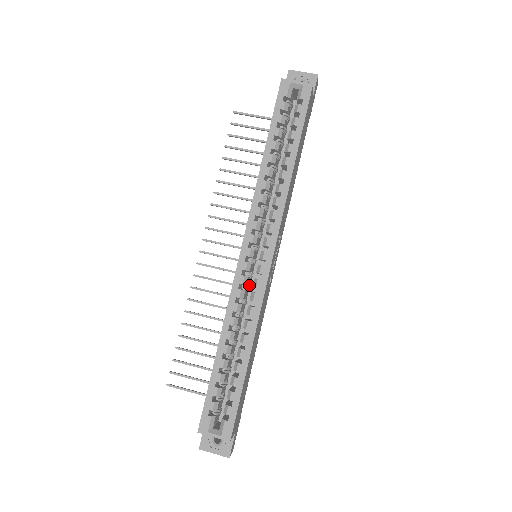
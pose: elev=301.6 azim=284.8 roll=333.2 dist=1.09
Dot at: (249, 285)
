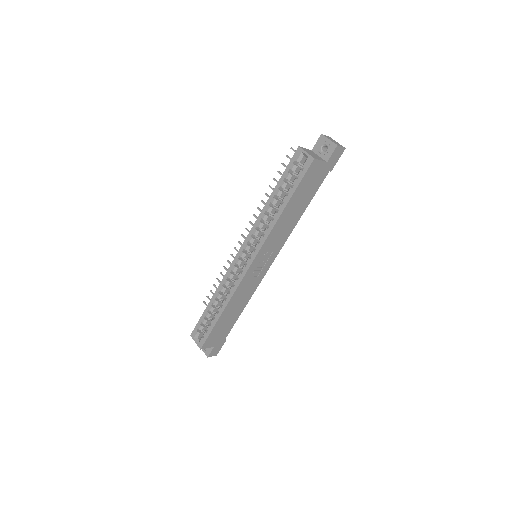
Dot at: occluded
